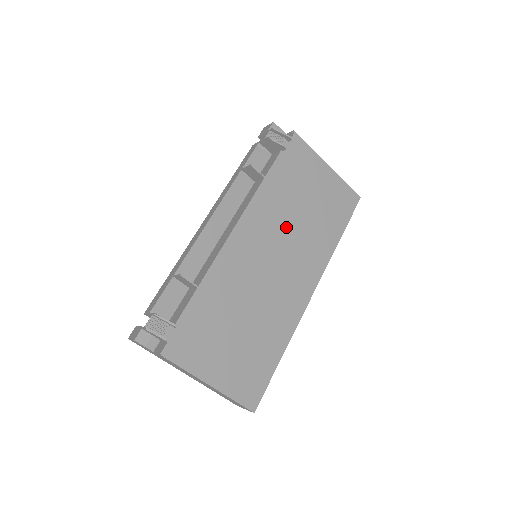
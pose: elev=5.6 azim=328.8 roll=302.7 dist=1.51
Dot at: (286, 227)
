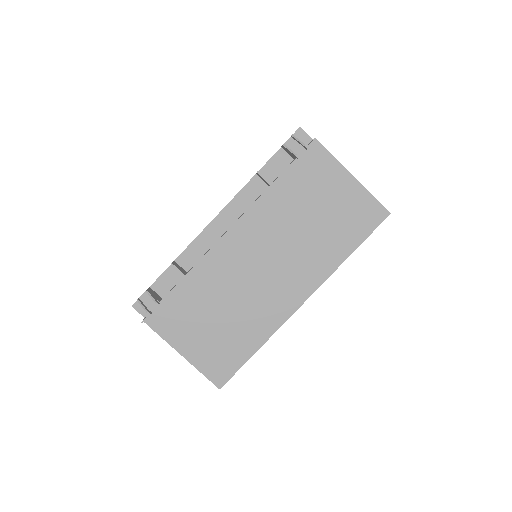
Dot at: (286, 235)
